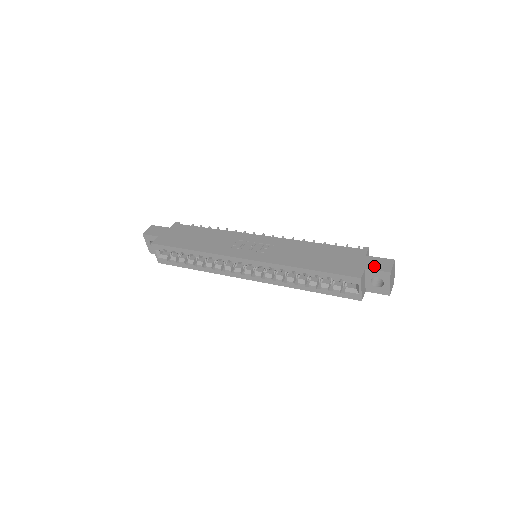
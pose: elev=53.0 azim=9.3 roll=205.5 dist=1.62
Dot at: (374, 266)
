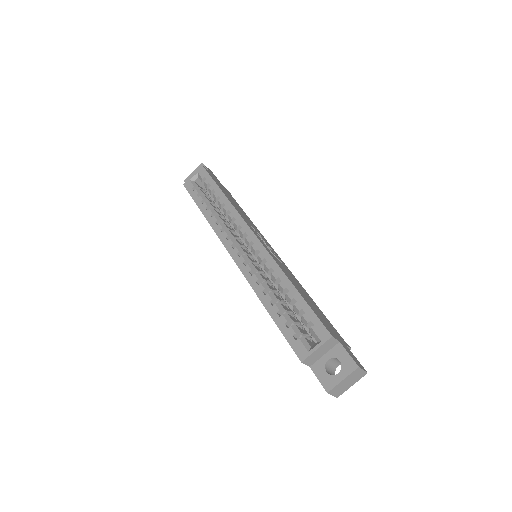
Dot at: (348, 351)
